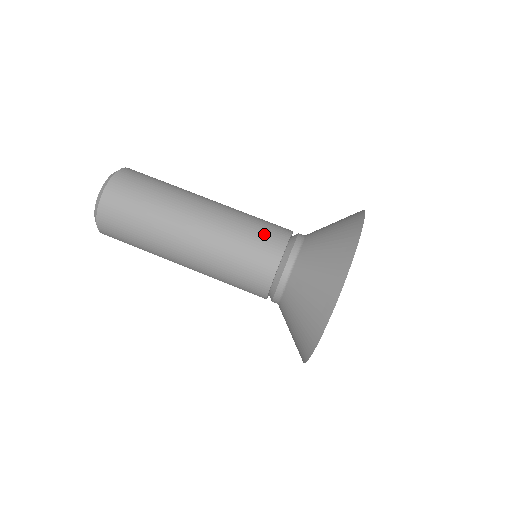
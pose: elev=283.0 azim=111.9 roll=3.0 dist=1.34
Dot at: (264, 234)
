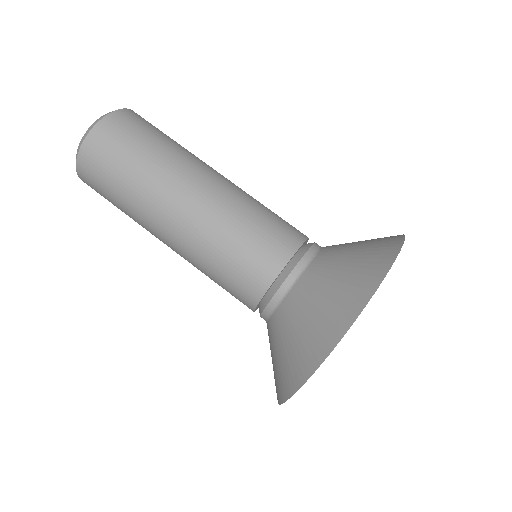
Dot at: (246, 263)
